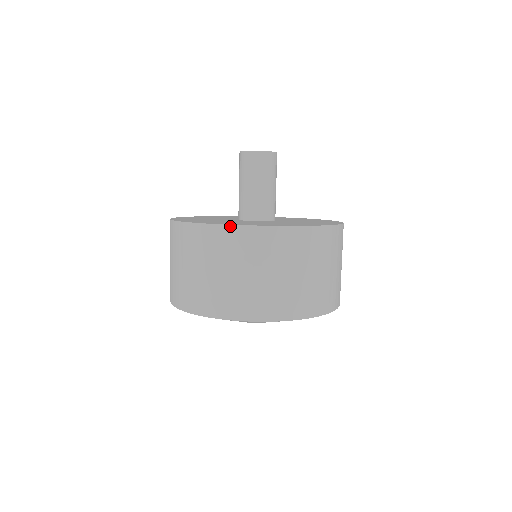
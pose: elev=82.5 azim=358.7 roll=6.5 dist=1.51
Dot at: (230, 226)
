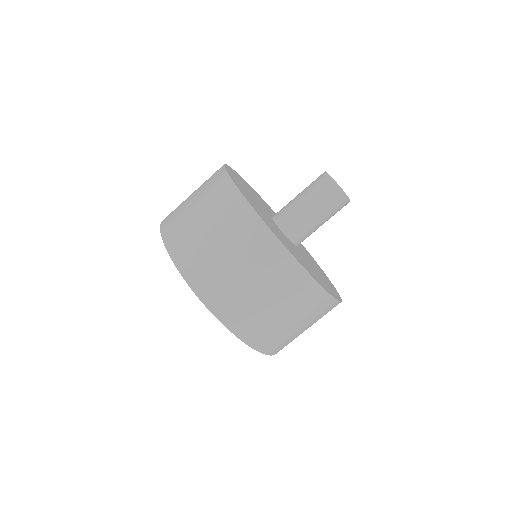
Dot at: (225, 169)
